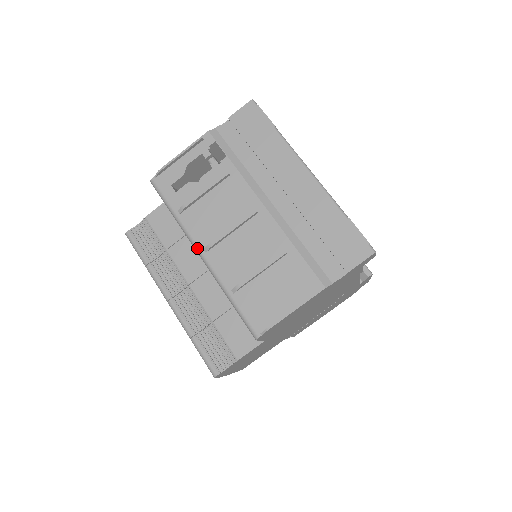
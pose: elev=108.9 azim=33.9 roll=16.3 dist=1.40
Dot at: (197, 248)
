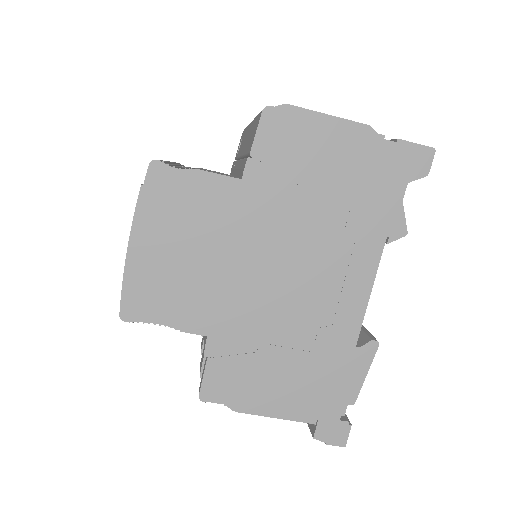
Dot at: occluded
